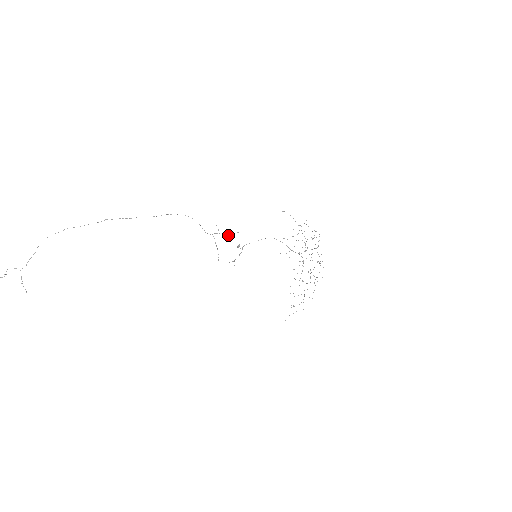
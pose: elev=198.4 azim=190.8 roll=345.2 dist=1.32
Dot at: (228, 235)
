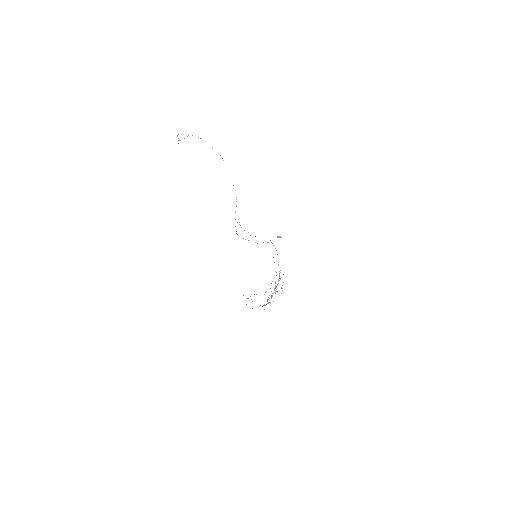
Dot at: occluded
